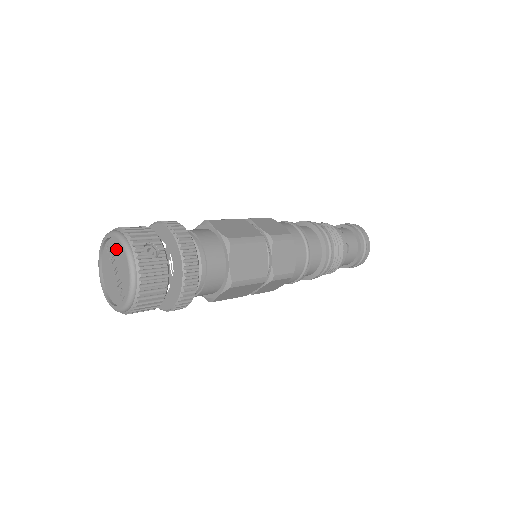
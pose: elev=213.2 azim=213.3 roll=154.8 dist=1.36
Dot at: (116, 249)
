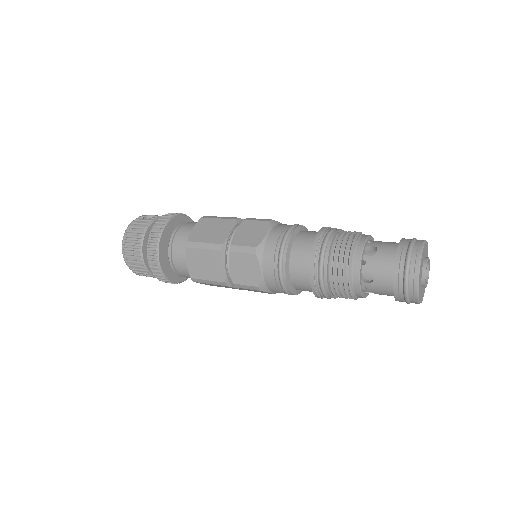
Dot at: occluded
